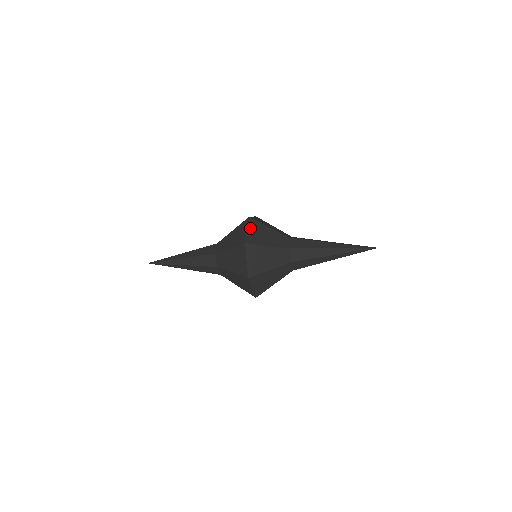
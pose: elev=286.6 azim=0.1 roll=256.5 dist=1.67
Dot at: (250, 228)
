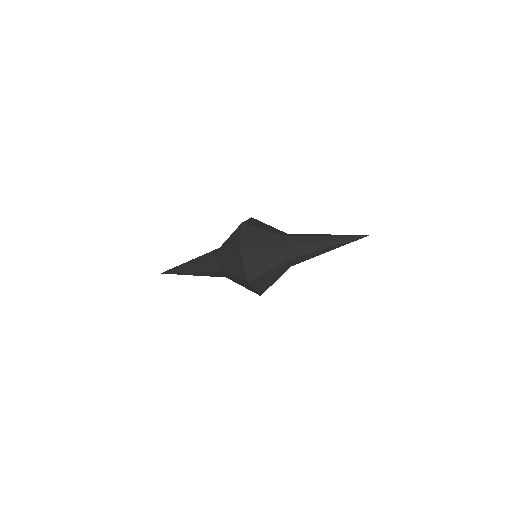
Dot at: (246, 262)
